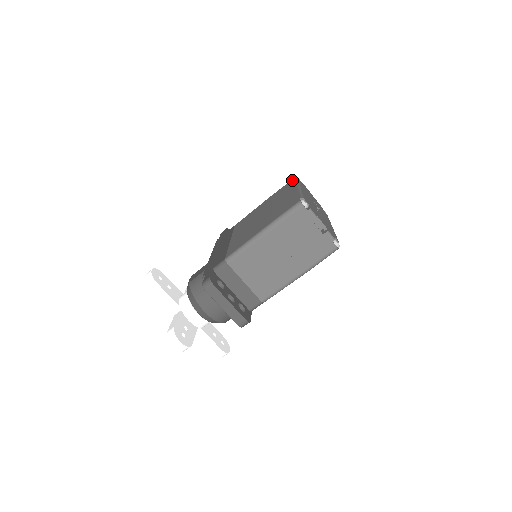
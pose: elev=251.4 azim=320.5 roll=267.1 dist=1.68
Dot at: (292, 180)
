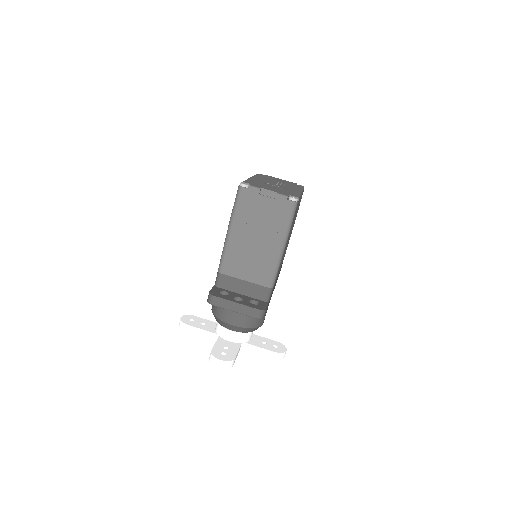
Dot at: occluded
